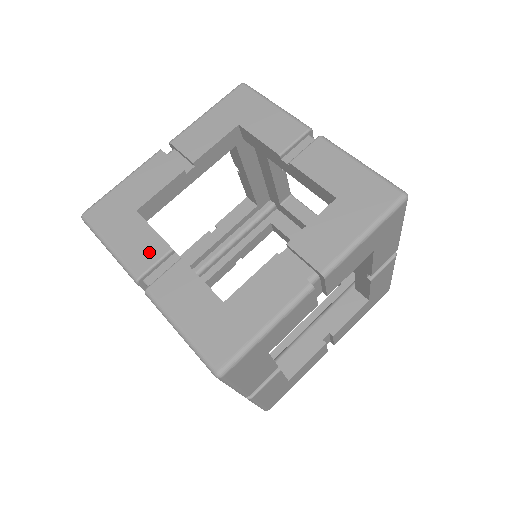
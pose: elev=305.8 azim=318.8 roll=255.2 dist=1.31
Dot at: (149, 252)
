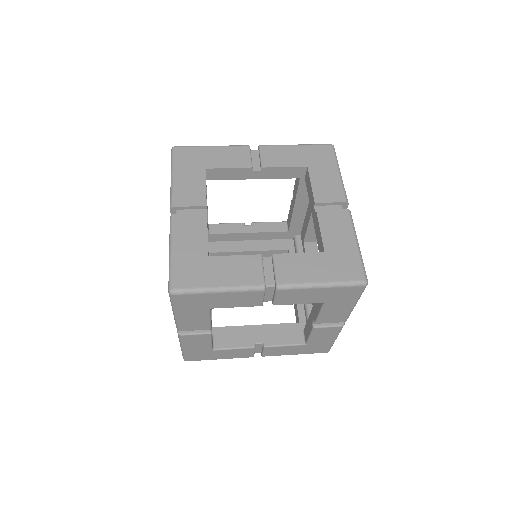
Dot at: (251, 268)
